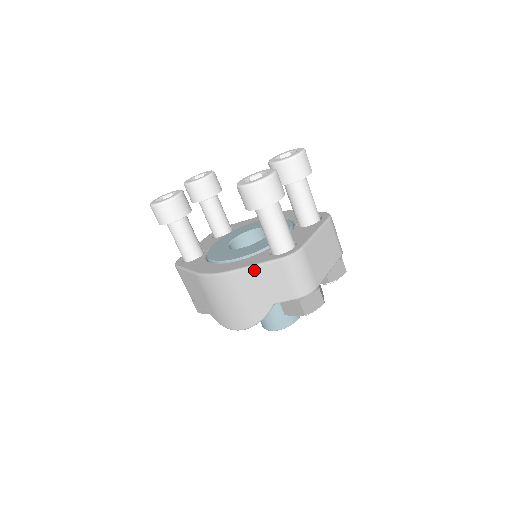
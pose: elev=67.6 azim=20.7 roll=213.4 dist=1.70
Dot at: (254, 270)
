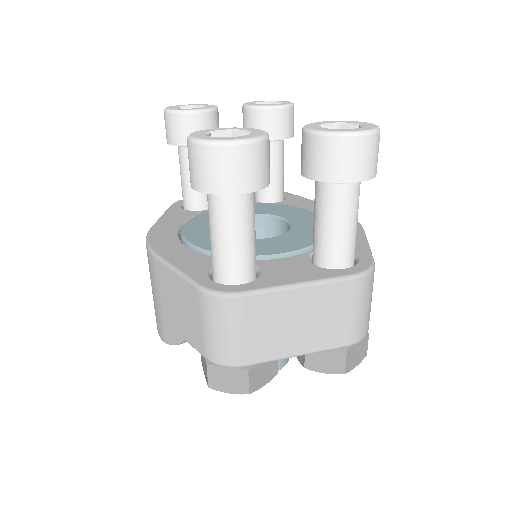
Dot at: (173, 275)
